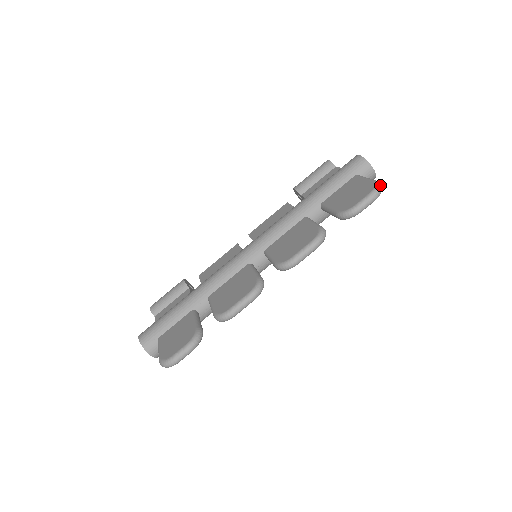
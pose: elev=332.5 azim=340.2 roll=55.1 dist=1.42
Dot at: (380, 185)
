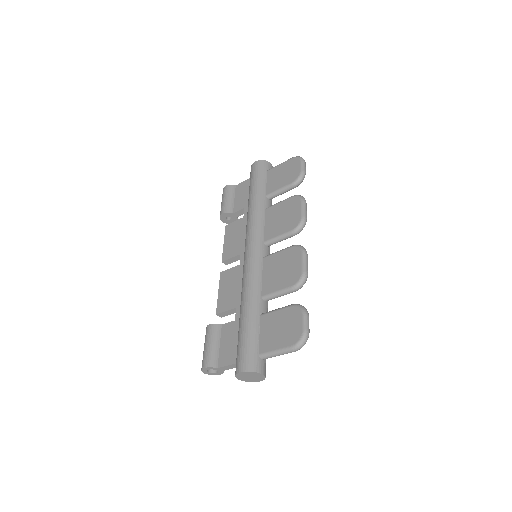
Dot at: (299, 156)
